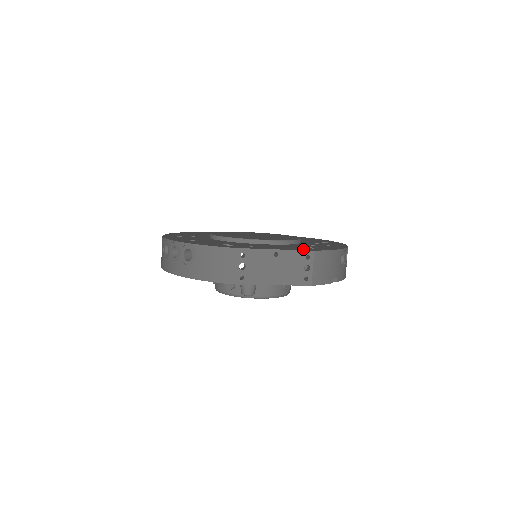
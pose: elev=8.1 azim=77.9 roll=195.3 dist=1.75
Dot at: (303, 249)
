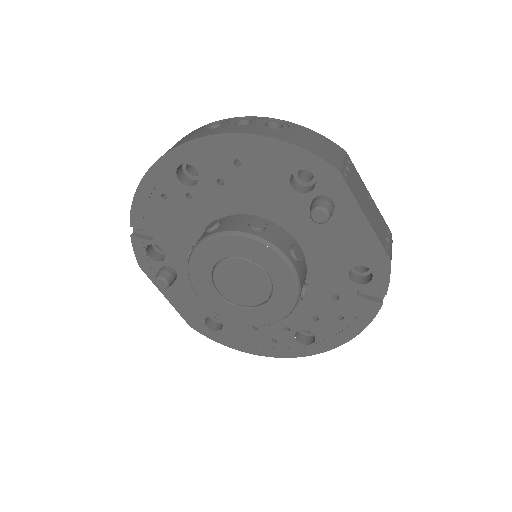
Dot at: occluded
